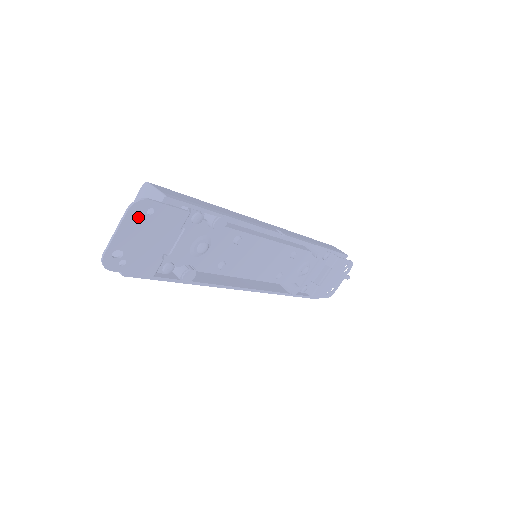
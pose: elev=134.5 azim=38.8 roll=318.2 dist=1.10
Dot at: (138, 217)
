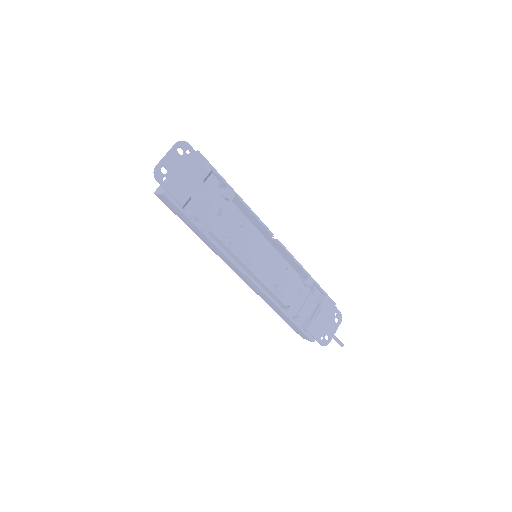
Dot at: occluded
